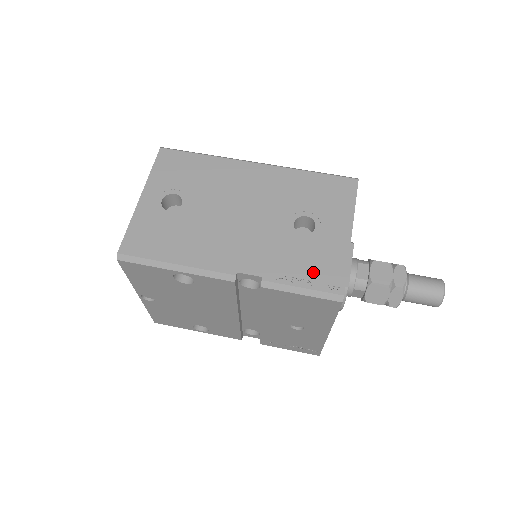
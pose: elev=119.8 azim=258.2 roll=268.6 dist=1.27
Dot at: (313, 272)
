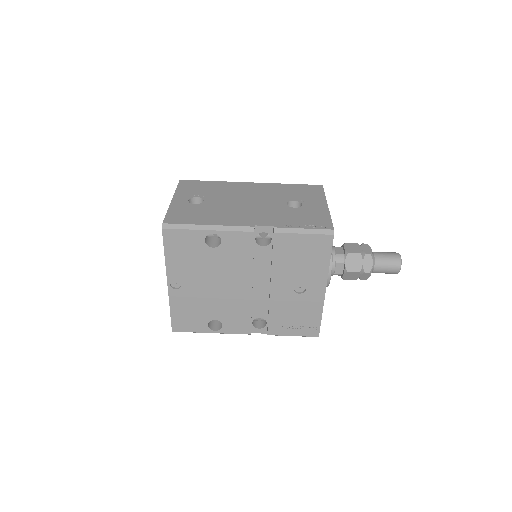
Dot at: (308, 222)
